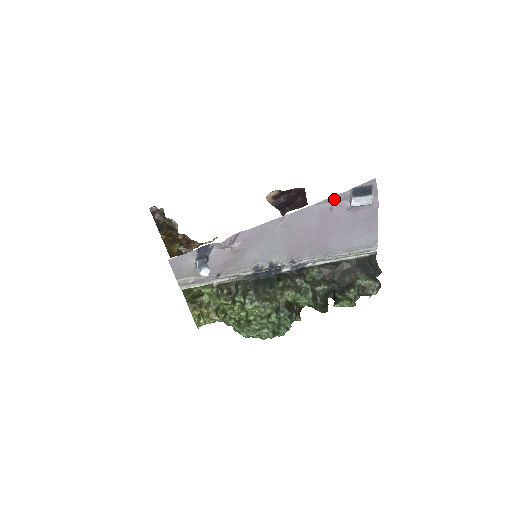
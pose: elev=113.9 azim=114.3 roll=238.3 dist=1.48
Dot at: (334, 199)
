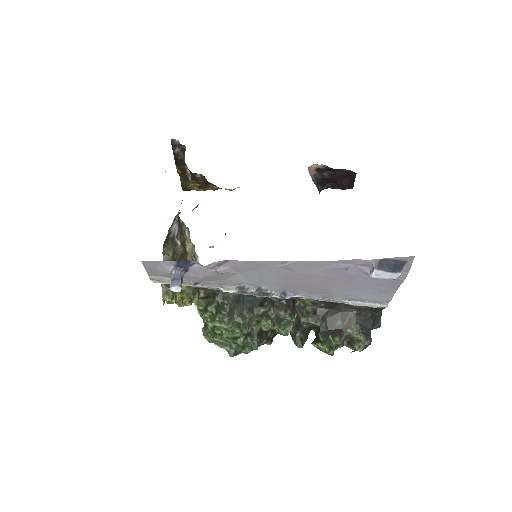
Dot at: (354, 262)
